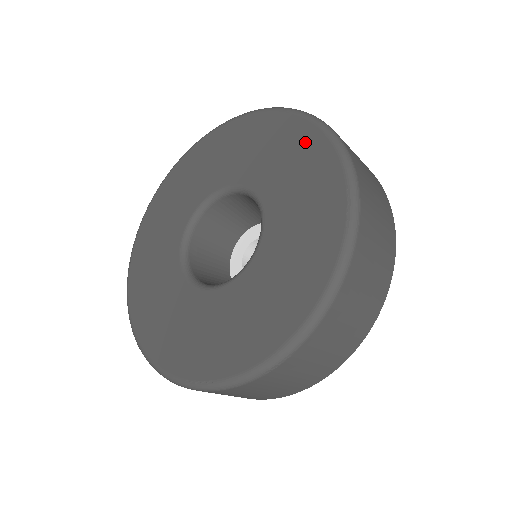
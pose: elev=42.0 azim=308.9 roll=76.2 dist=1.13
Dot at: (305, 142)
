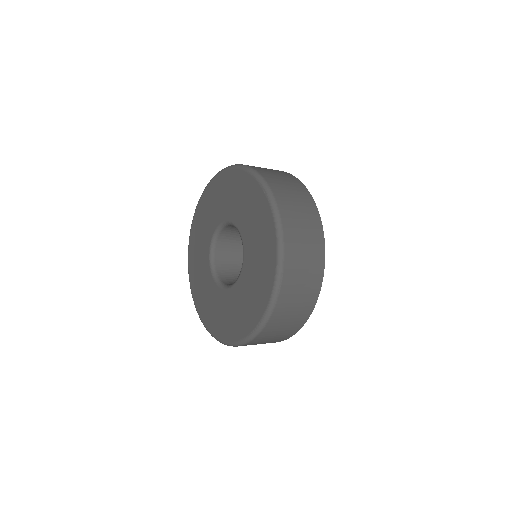
Dot at: (233, 180)
